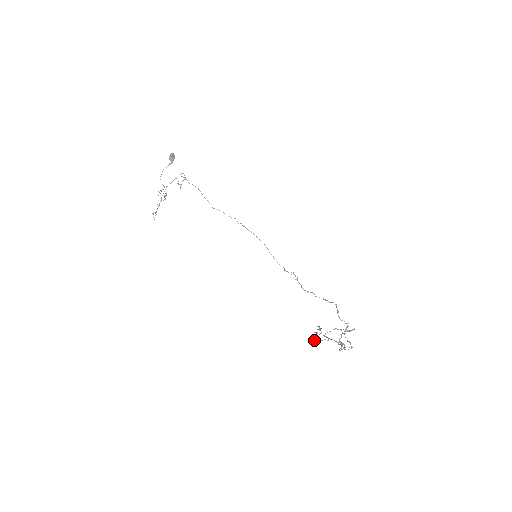
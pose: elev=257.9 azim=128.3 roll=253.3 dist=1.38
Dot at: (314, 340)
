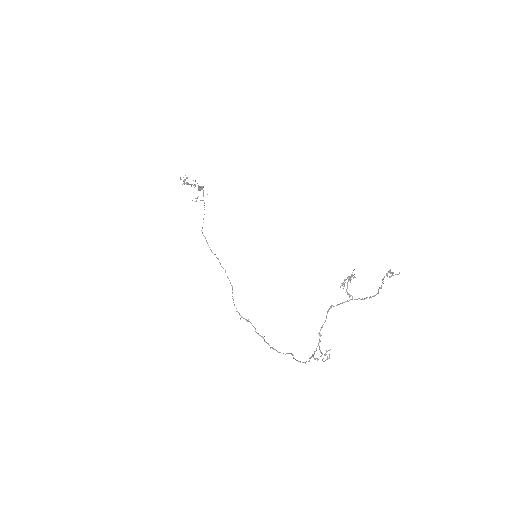
Dot at: (349, 278)
